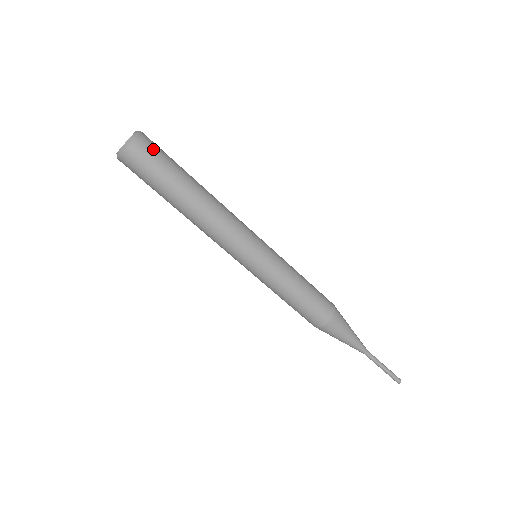
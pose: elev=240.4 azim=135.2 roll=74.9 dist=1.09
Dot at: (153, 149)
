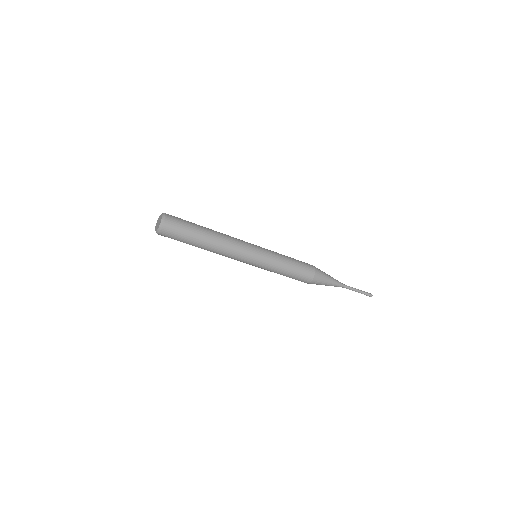
Dot at: (176, 222)
